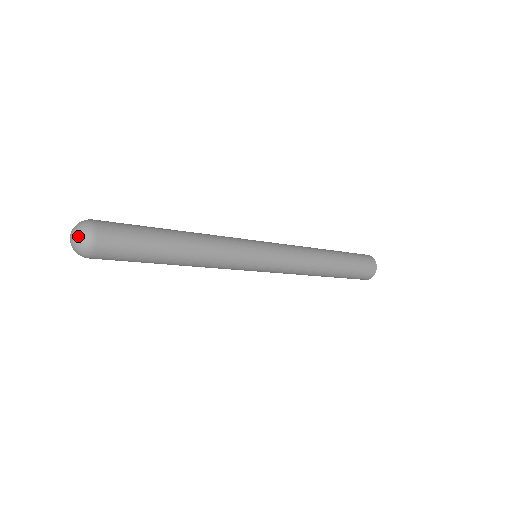
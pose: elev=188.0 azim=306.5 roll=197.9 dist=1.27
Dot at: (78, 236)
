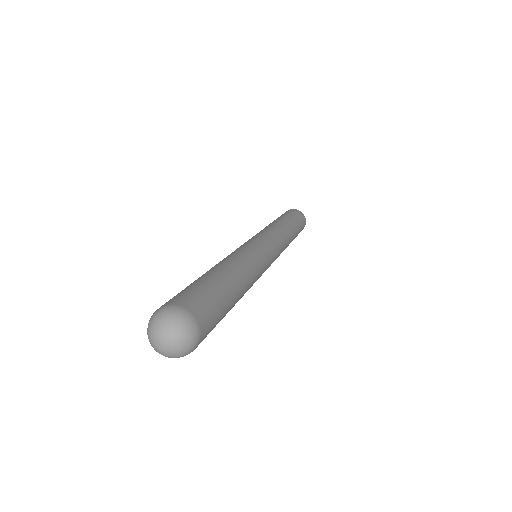
Dot at: (181, 341)
